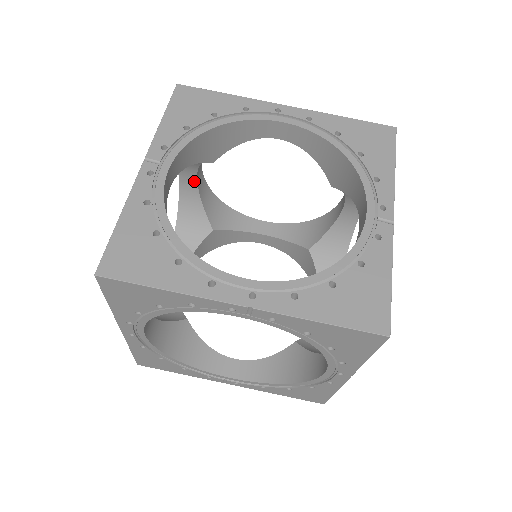
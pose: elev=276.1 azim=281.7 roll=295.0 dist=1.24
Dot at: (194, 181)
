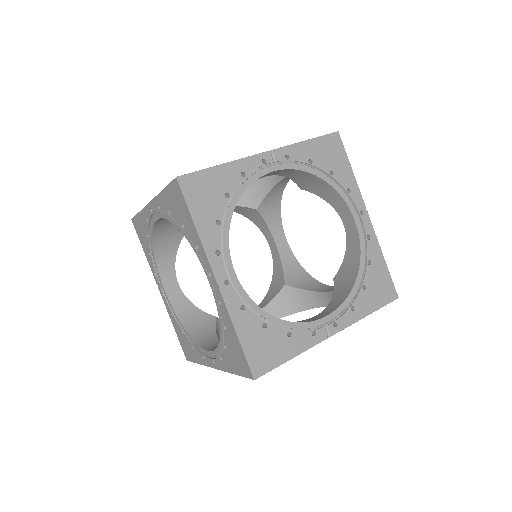
Dot at: (282, 177)
